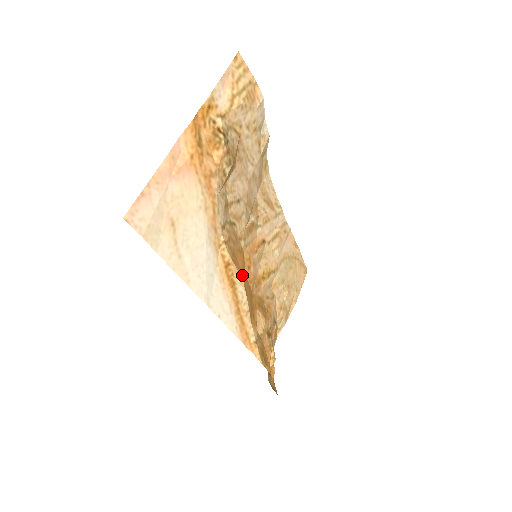
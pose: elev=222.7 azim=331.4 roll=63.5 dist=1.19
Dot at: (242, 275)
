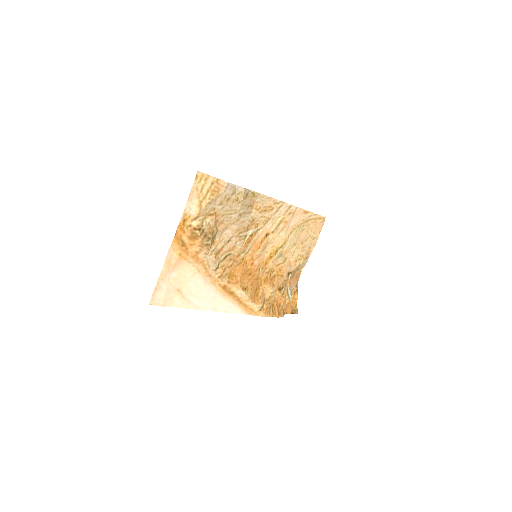
Dot at: (240, 282)
